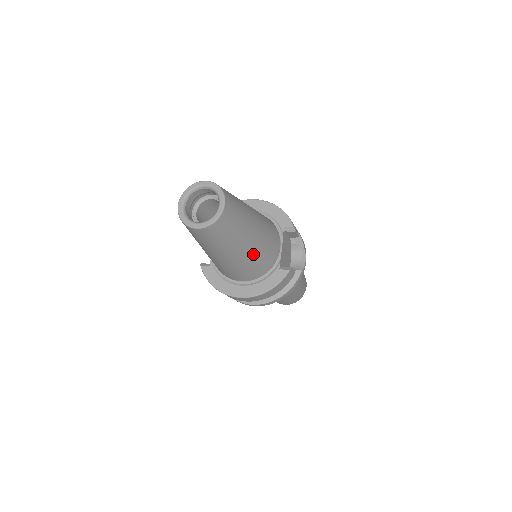
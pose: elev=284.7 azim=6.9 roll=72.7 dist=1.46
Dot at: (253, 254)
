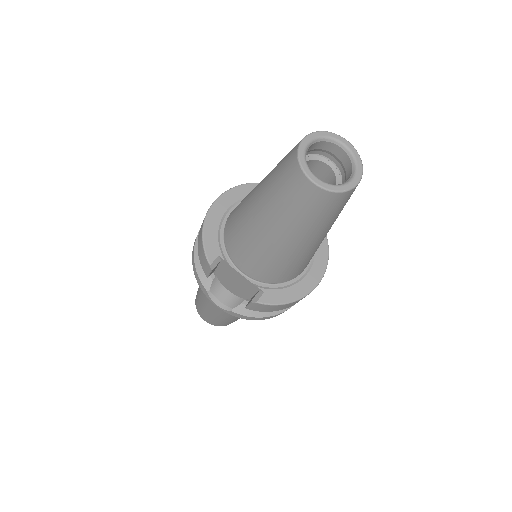
Dot at: occluded
